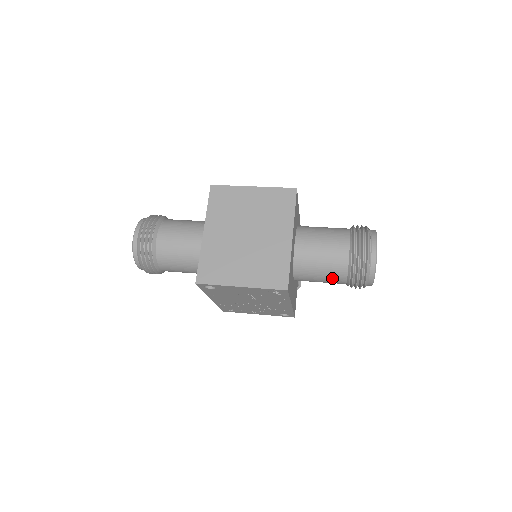
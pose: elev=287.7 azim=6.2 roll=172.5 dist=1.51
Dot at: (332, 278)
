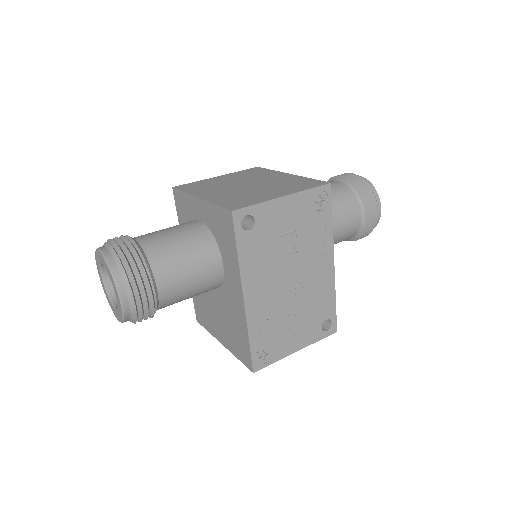
Dot at: (348, 211)
